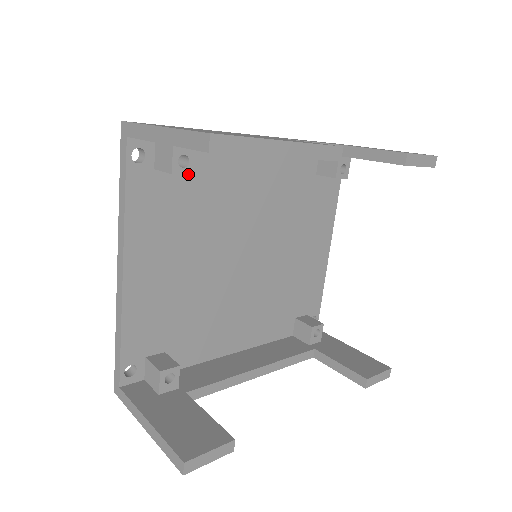
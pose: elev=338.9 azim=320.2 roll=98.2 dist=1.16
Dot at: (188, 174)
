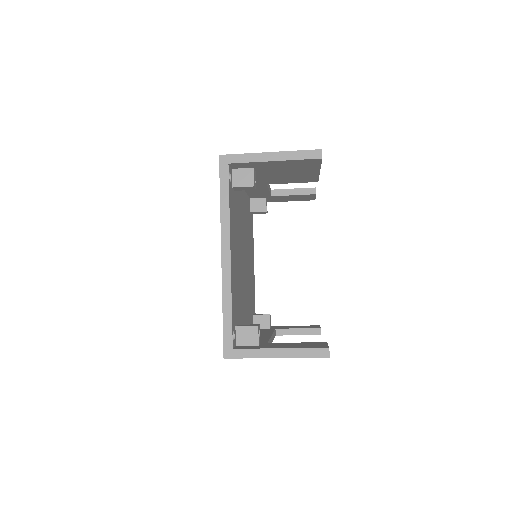
Dot at: (255, 189)
